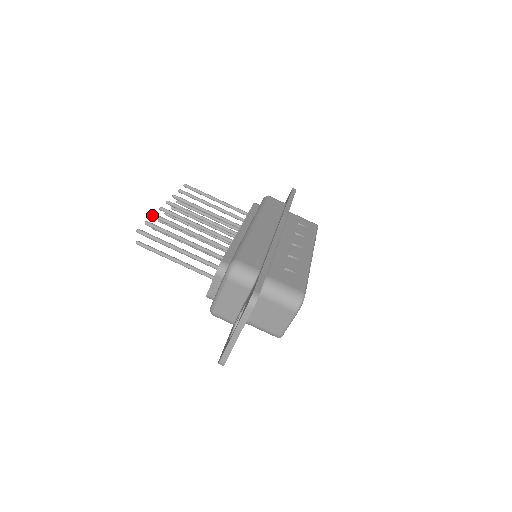
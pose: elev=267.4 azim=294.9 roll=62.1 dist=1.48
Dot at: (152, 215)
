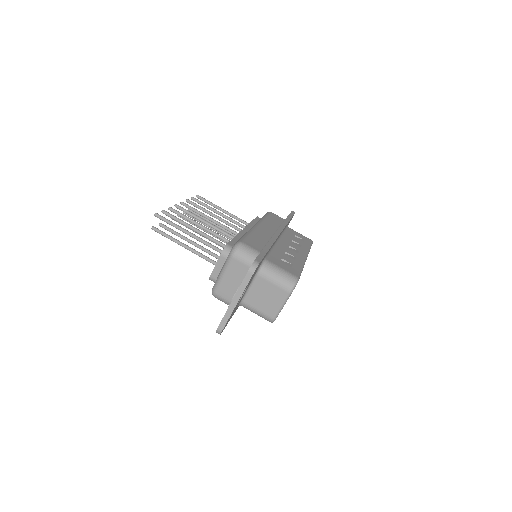
Dot at: (168, 208)
